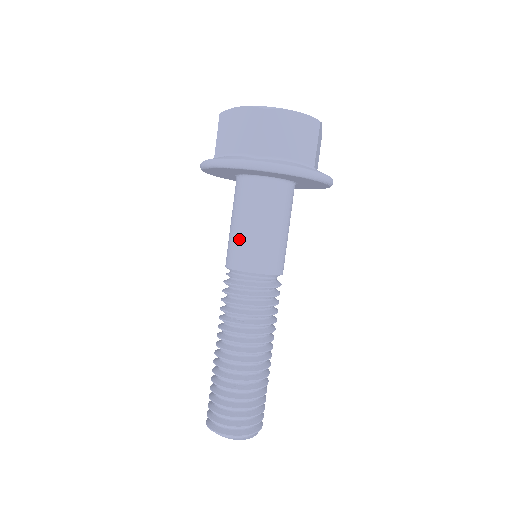
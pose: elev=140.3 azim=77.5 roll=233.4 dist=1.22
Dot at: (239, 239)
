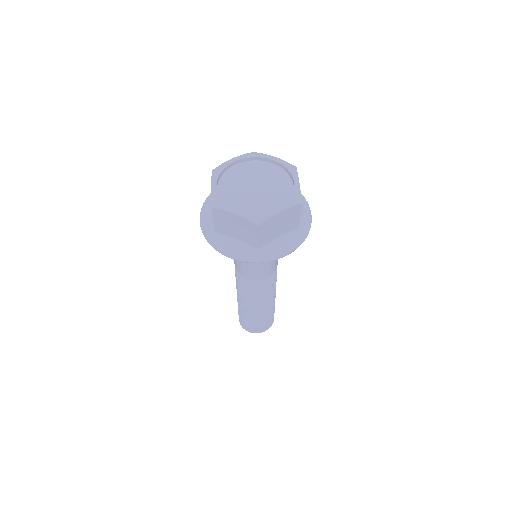
Dot at: (246, 266)
